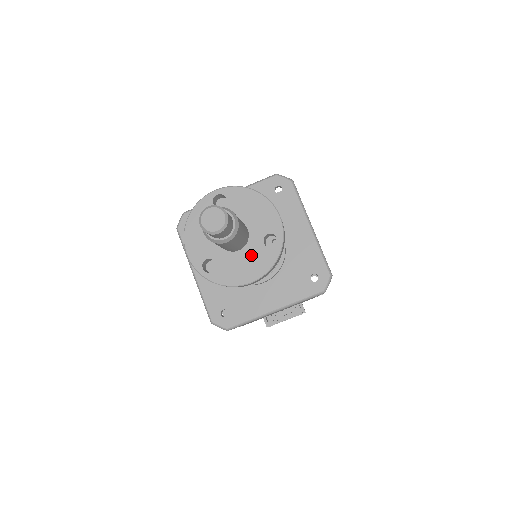
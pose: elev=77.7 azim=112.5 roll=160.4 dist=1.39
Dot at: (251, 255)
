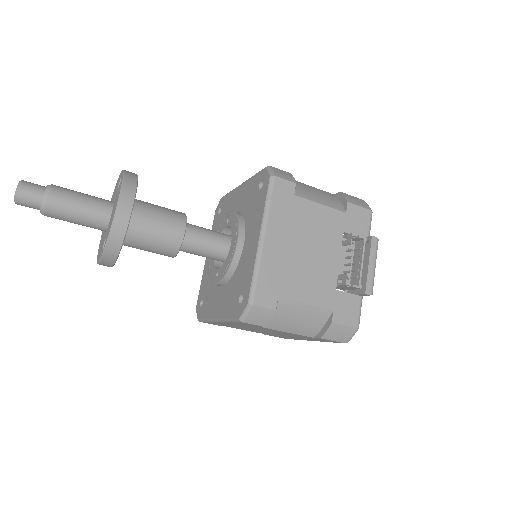
Dot at: (115, 202)
